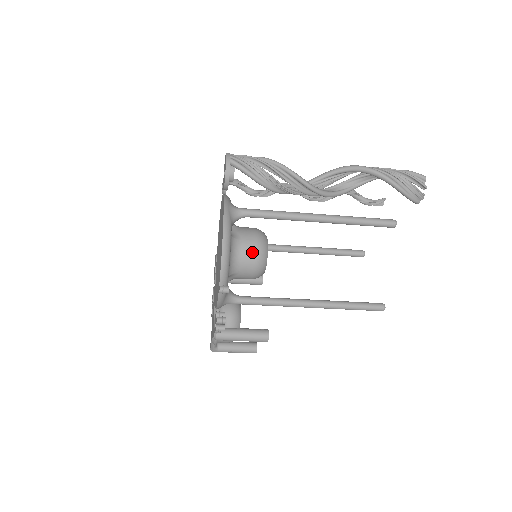
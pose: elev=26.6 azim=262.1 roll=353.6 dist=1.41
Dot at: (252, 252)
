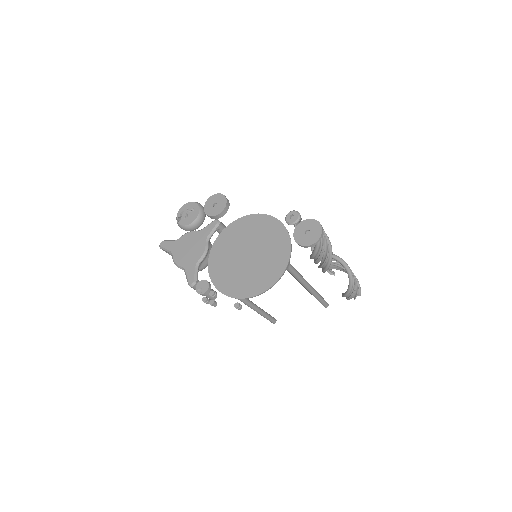
Dot at: occluded
